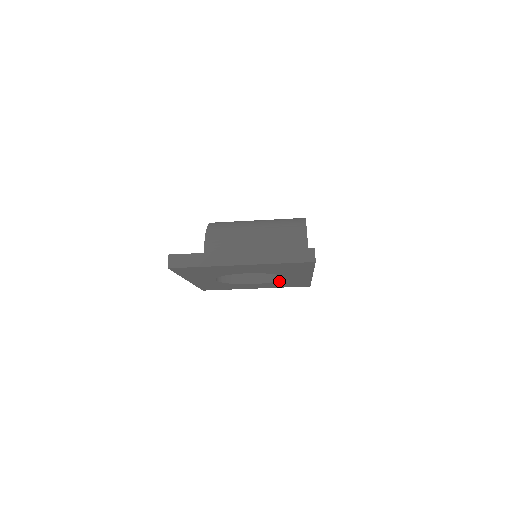
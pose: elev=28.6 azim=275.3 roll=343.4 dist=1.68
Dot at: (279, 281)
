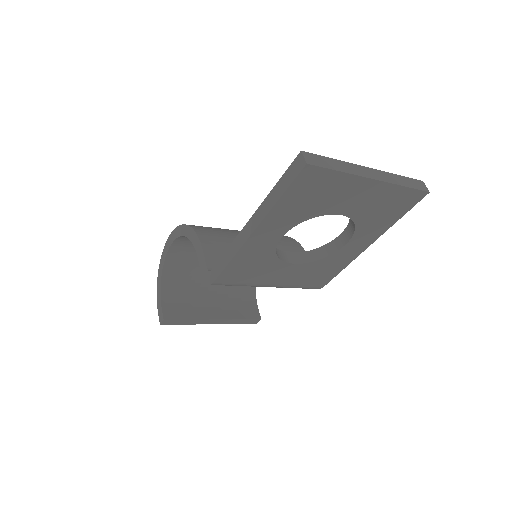
Dot at: (325, 259)
